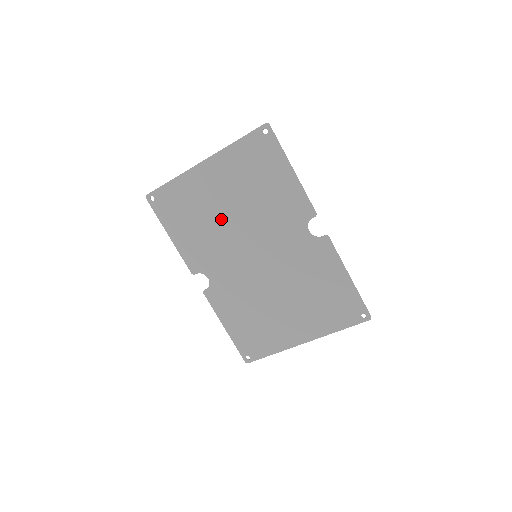
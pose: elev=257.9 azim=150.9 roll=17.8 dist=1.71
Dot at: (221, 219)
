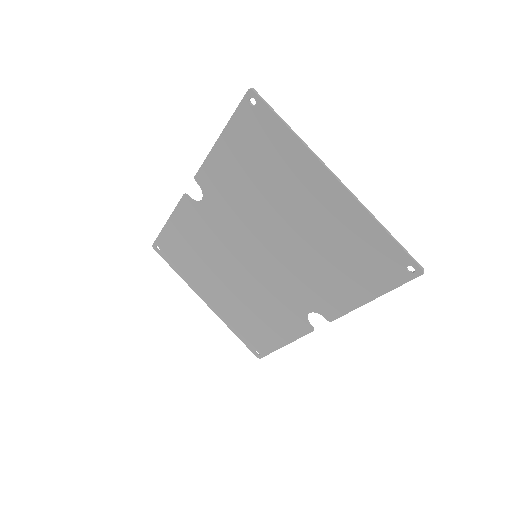
Dot at: (275, 213)
